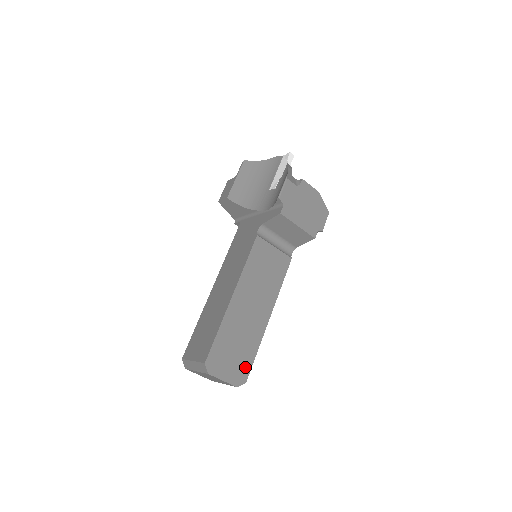
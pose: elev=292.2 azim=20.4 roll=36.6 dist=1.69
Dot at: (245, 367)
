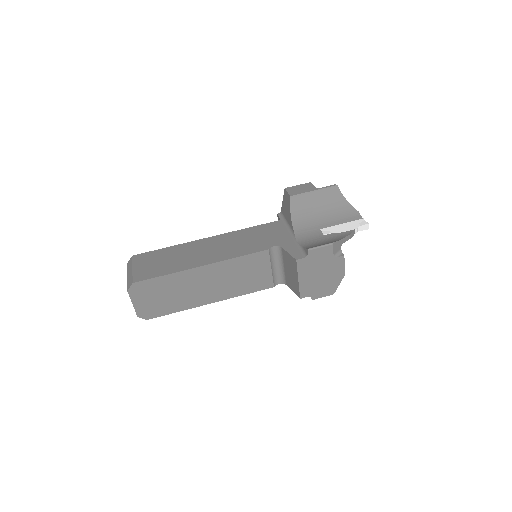
Dot at: (157, 312)
